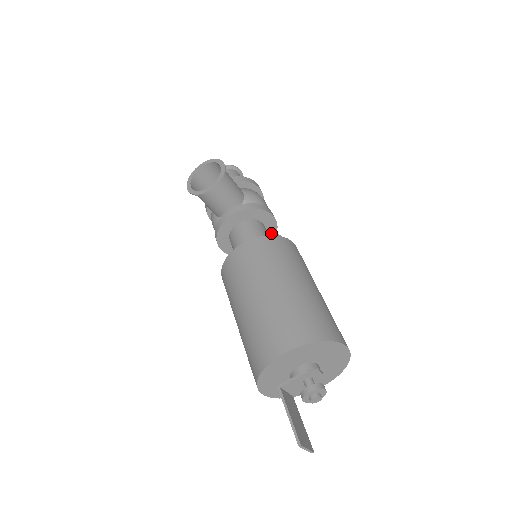
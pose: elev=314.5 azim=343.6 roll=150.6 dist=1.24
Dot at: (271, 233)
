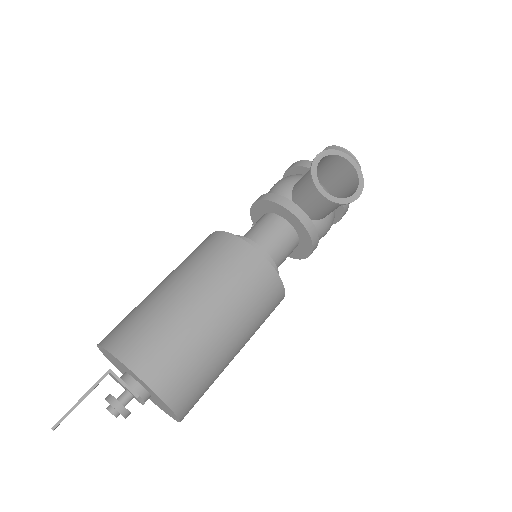
Dot at: occluded
